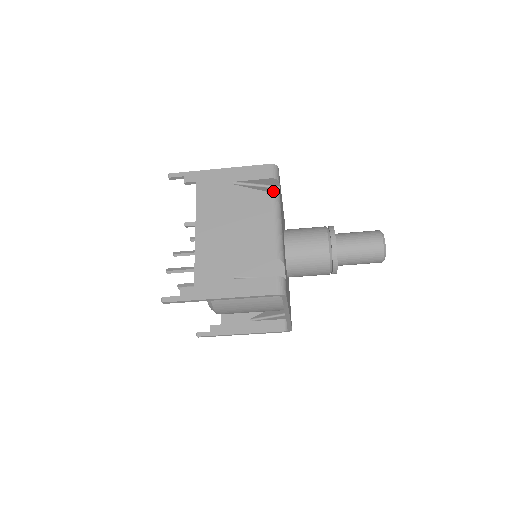
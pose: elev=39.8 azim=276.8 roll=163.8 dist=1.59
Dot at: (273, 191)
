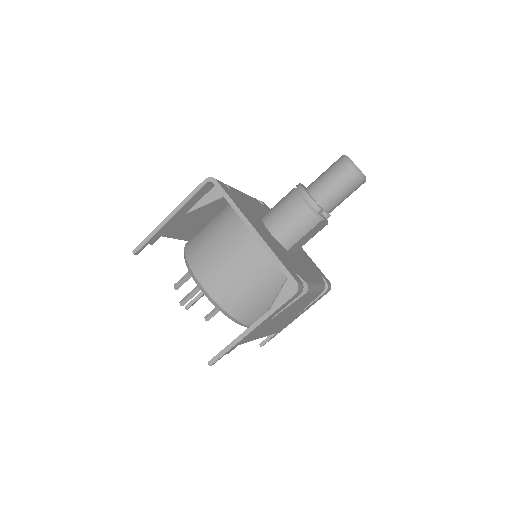
Dot at: occluded
